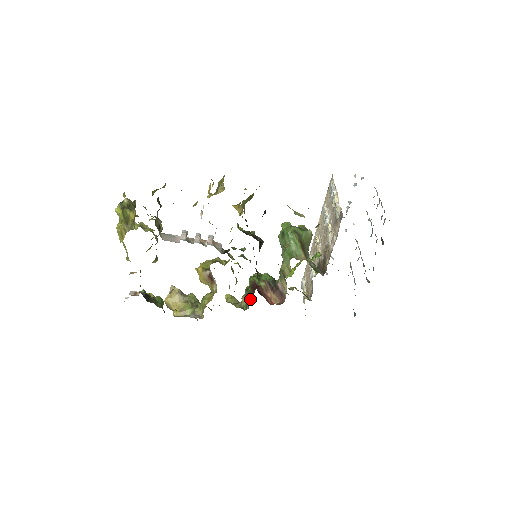
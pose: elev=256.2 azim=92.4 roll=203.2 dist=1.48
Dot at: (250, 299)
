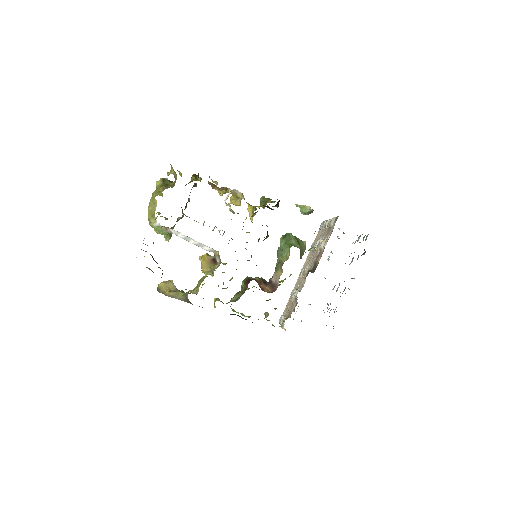
Dot at: (241, 295)
